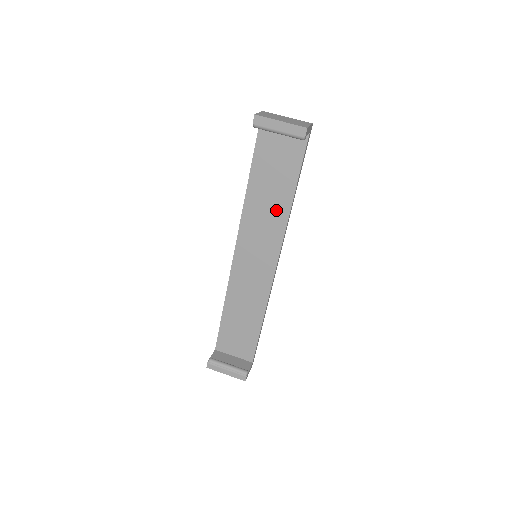
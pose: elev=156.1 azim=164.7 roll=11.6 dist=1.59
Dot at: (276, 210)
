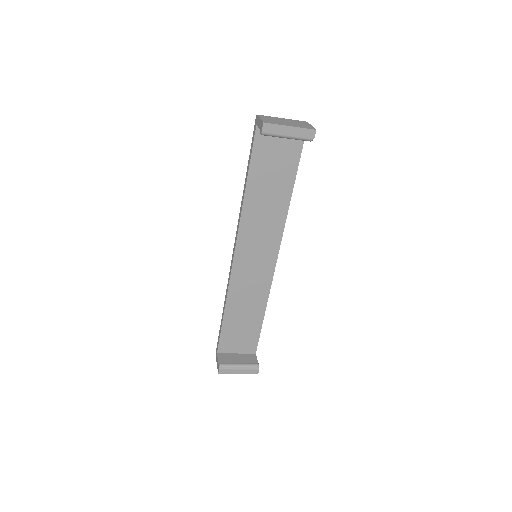
Dot at: (275, 209)
